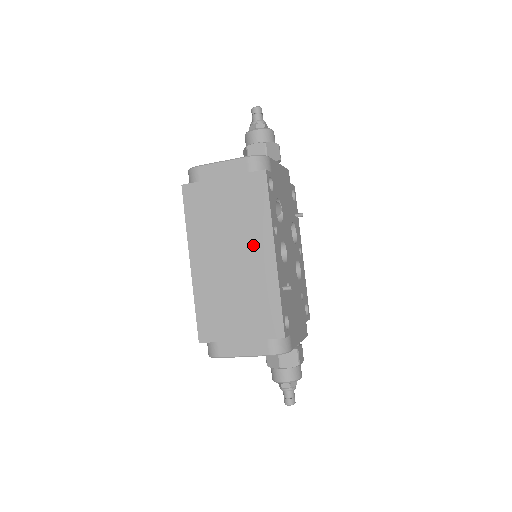
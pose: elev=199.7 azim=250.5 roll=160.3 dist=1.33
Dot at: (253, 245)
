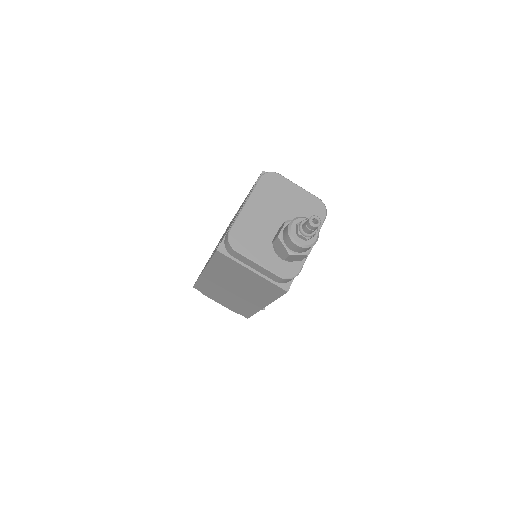
Dot at: occluded
